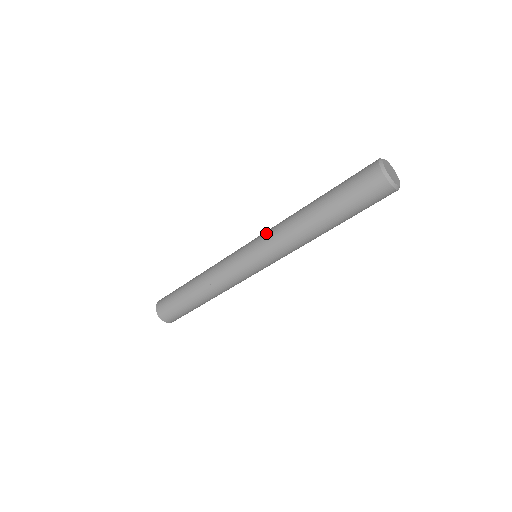
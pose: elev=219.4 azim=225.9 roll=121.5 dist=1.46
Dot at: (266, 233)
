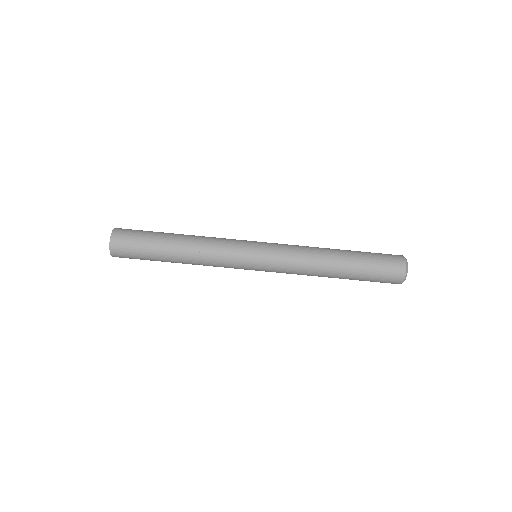
Dot at: occluded
